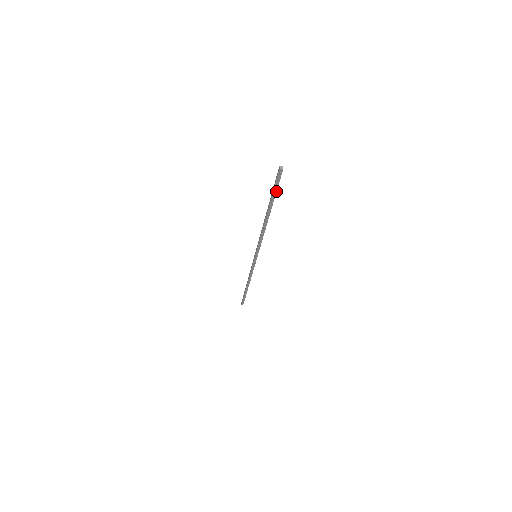
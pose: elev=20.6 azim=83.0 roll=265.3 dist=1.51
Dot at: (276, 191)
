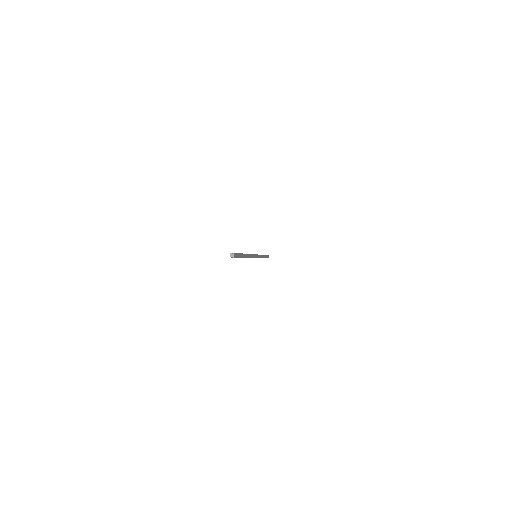
Dot at: (240, 257)
